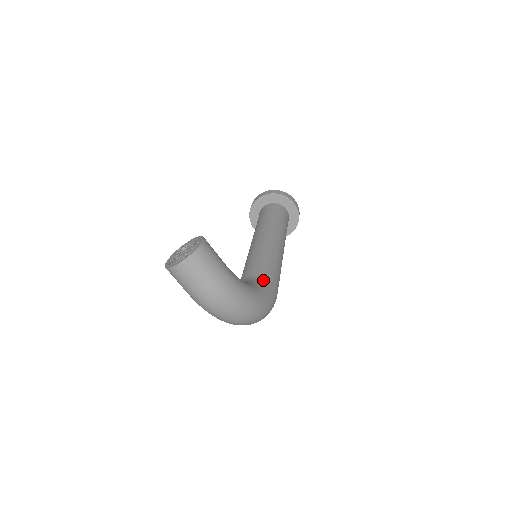
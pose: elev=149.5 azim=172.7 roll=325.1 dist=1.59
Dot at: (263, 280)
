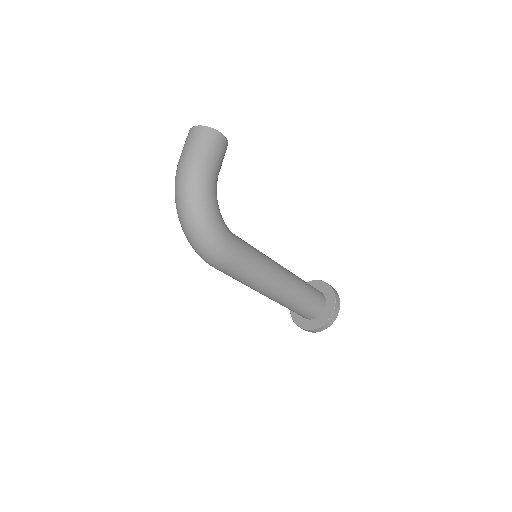
Dot at: (233, 235)
